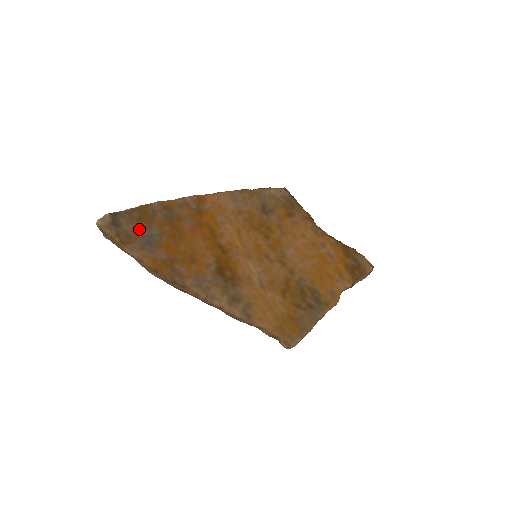
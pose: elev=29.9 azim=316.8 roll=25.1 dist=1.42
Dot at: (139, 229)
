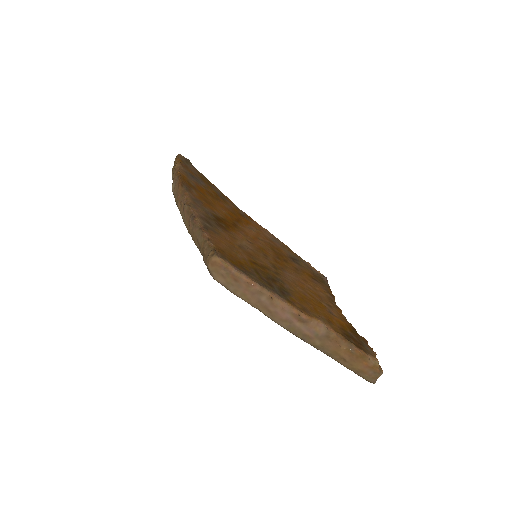
Dot at: (196, 175)
